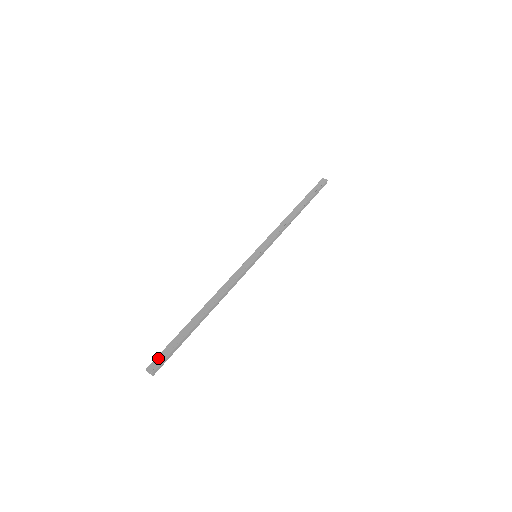
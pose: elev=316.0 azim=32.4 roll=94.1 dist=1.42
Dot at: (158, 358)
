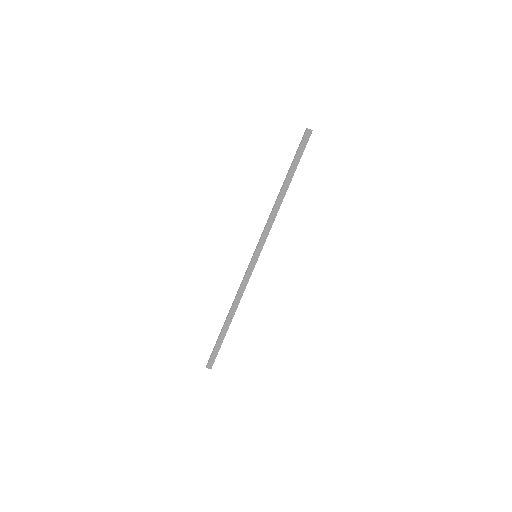
Dot at: (211, 360)
